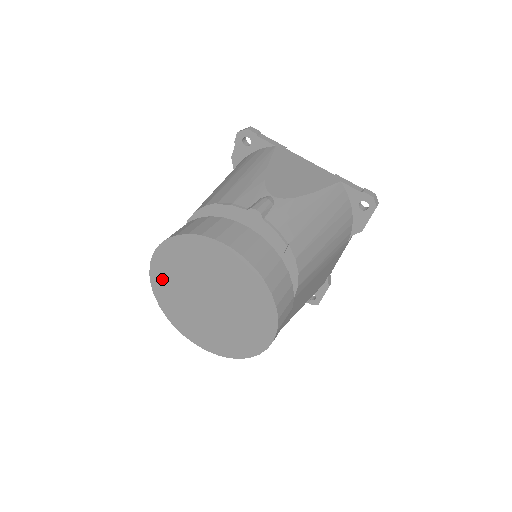
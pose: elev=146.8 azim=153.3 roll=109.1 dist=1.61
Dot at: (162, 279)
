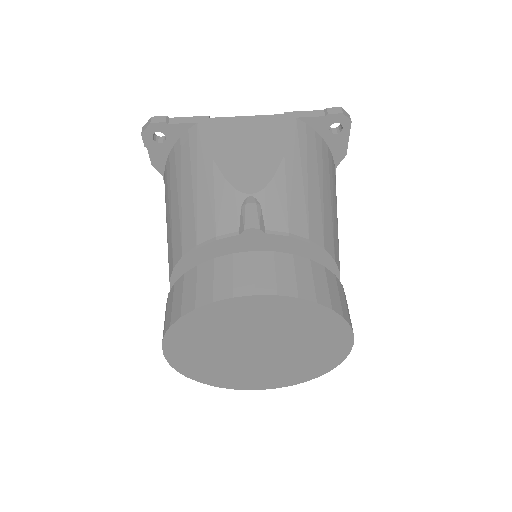
Dot at: (188, 361)
